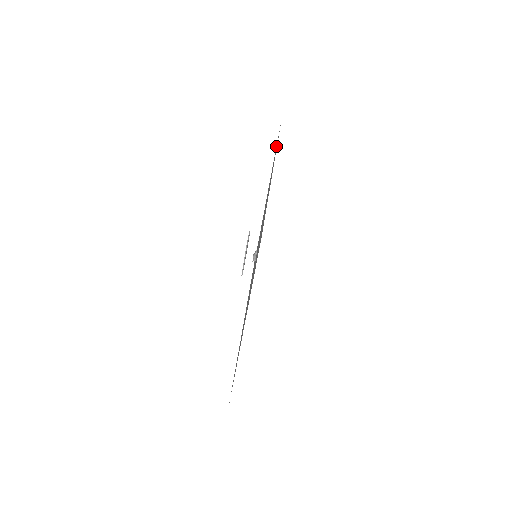
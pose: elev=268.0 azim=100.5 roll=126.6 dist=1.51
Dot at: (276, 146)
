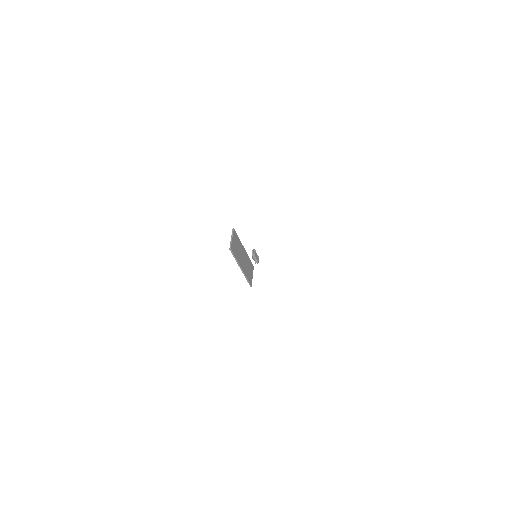
Dot at: occluded
